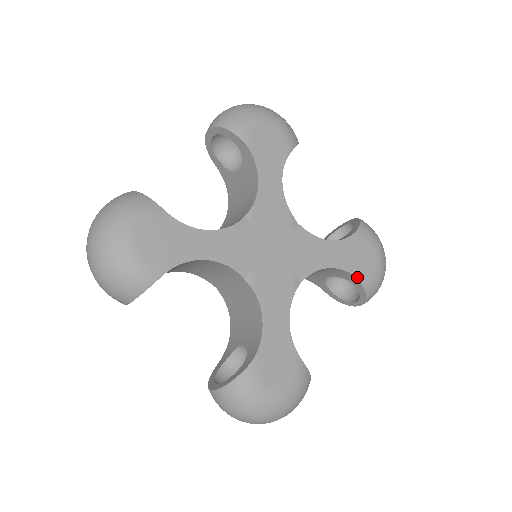
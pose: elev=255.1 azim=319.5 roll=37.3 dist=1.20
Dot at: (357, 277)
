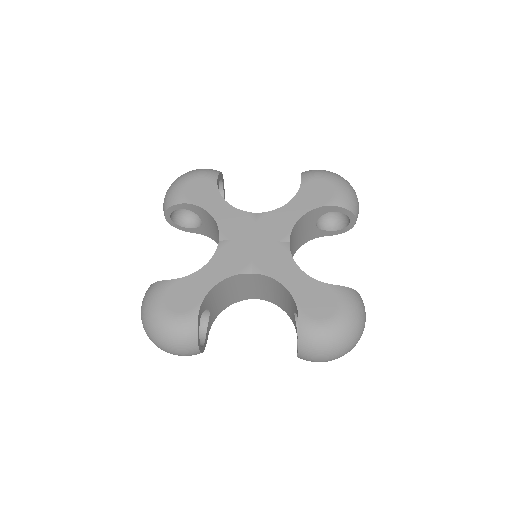
Dot at: (299, 310)
